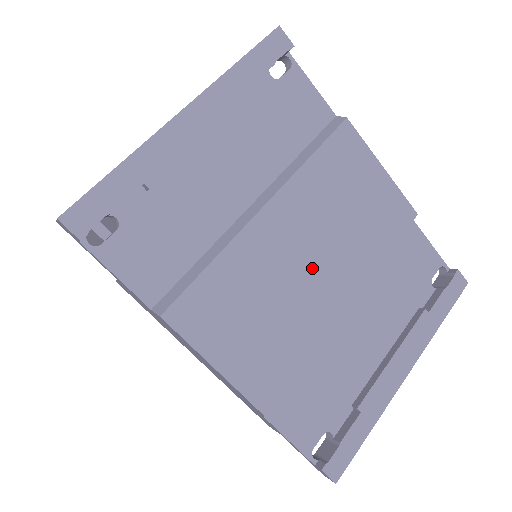
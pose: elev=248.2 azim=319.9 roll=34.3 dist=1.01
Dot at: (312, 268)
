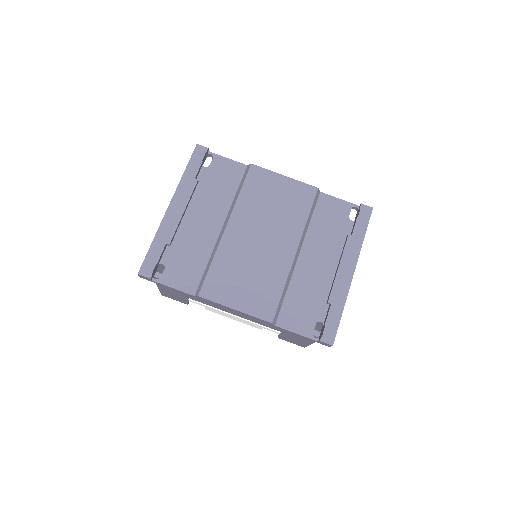
Dot at: (266, 243)
